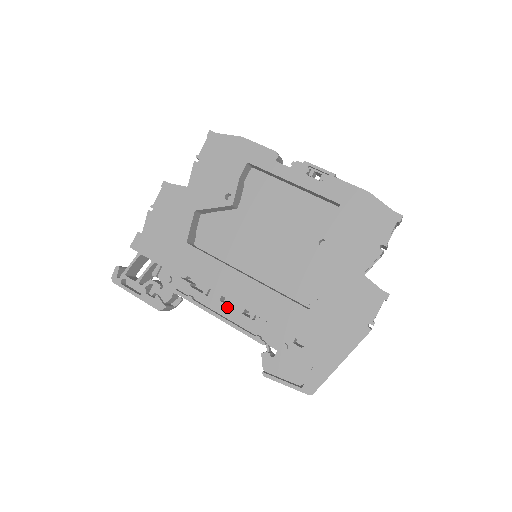
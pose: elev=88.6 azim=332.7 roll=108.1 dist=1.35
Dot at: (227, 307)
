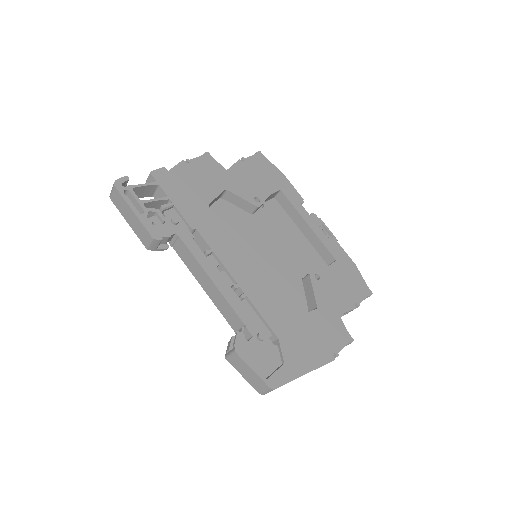
Dot at: (221, 276)
